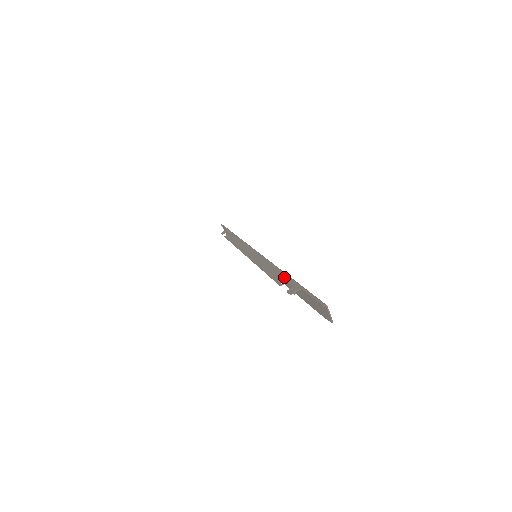
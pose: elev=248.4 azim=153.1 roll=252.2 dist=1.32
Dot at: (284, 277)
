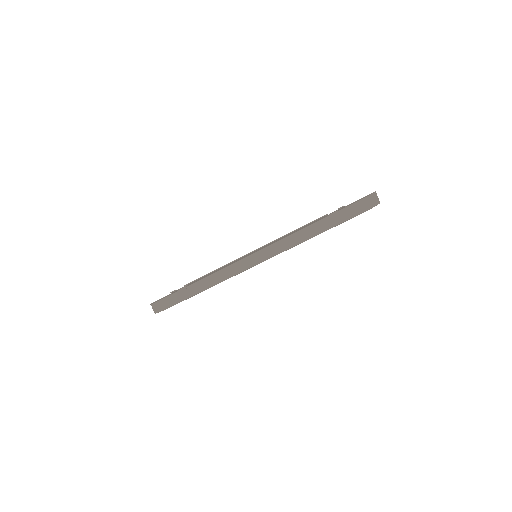
Dot at: (321, 218)
